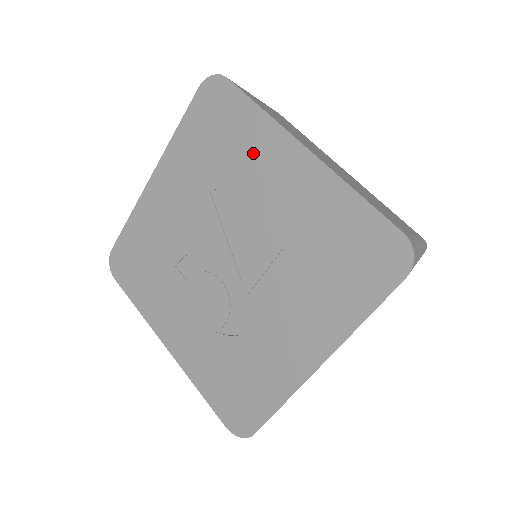
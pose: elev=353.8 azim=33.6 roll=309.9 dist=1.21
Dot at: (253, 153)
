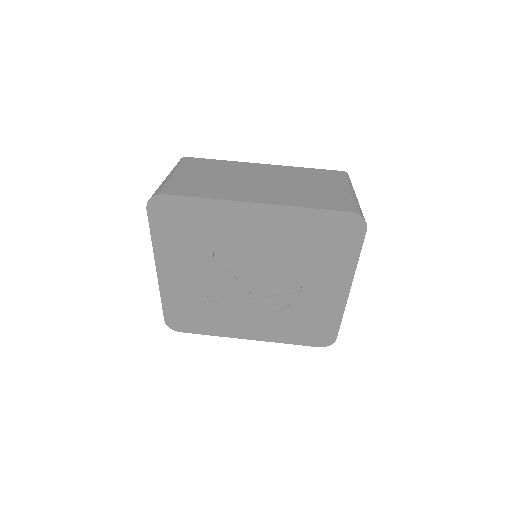
Dot at: (328, 268)
